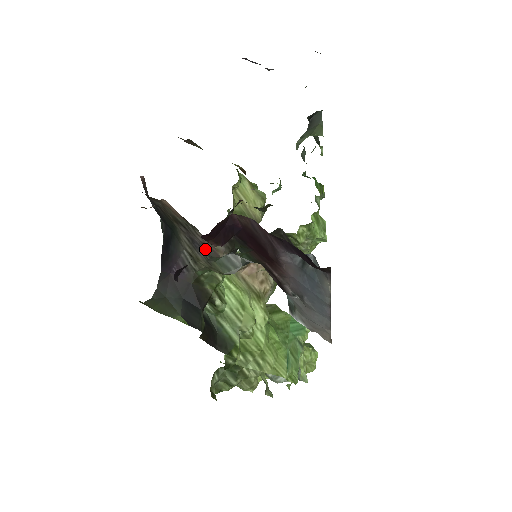
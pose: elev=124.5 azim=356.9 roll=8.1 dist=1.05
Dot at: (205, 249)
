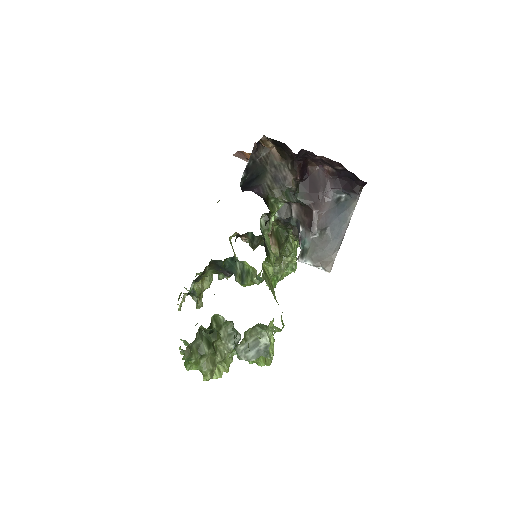
Dot at: (283, 181)
